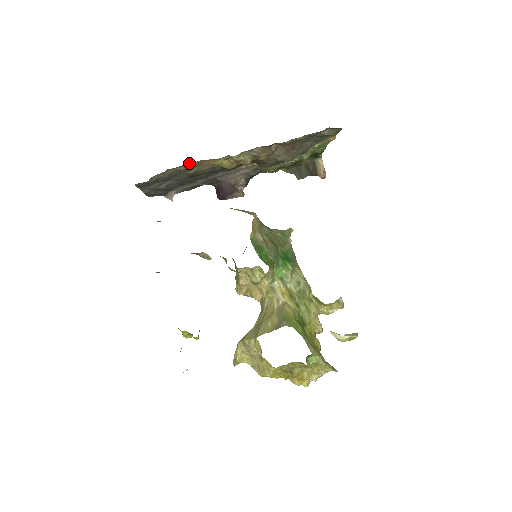
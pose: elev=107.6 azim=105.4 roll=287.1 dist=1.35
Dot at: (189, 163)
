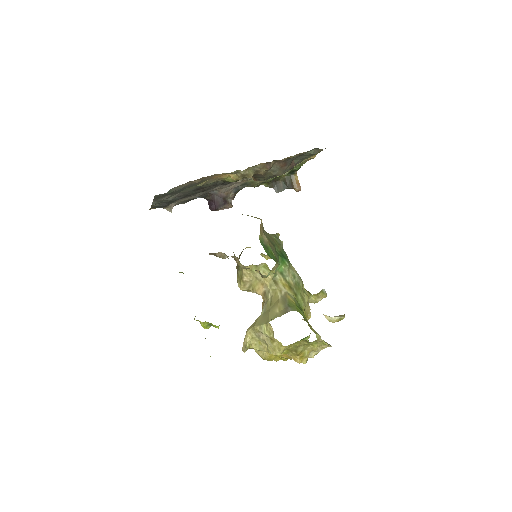
Dot at: (205, 177)
